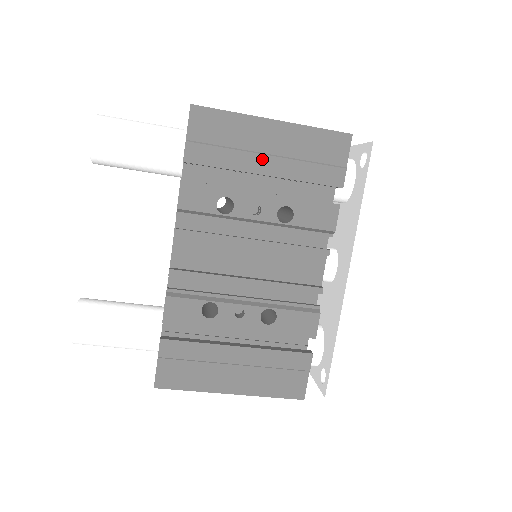
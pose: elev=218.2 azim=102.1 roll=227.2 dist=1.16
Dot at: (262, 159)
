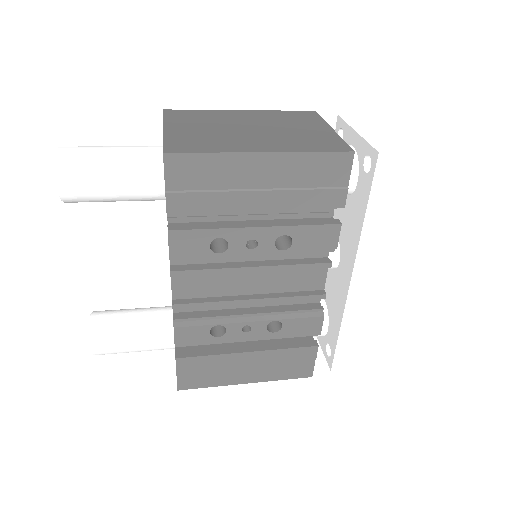
Dot at: (253, 196)
